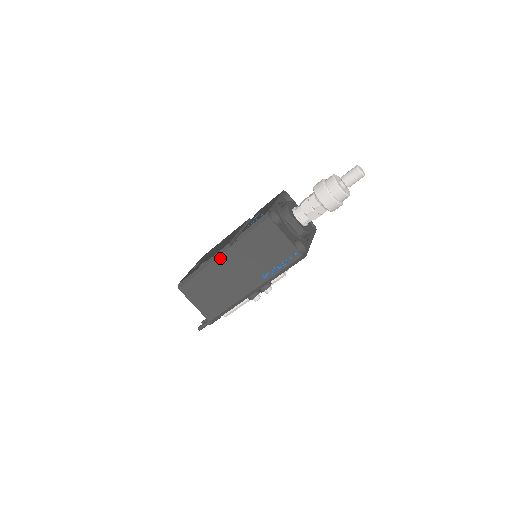
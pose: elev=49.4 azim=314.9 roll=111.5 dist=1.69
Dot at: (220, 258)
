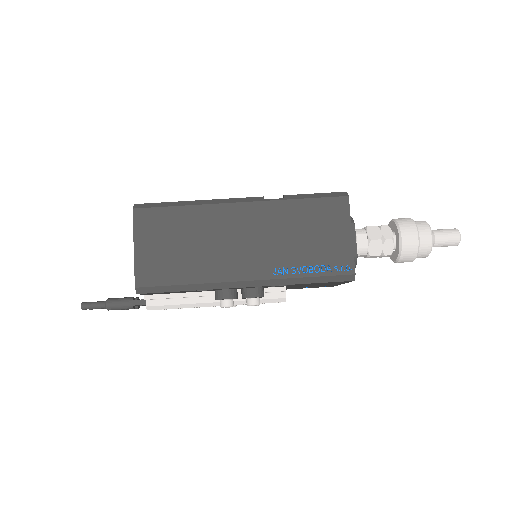
Dot at: (237, 205)
